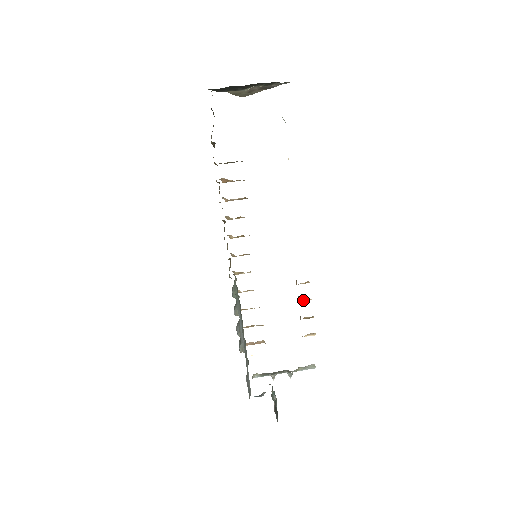
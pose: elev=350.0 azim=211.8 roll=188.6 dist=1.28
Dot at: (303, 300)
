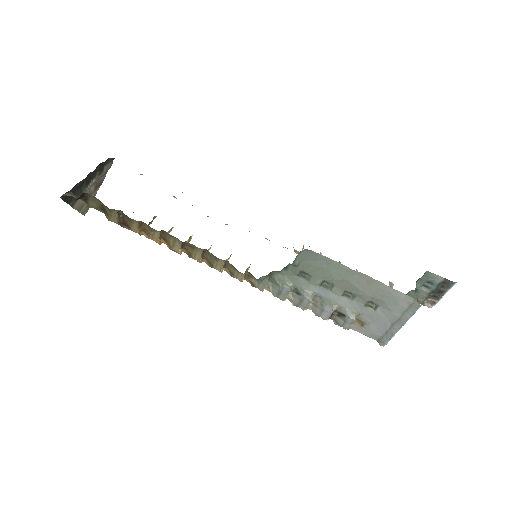
Dot at: occluded
